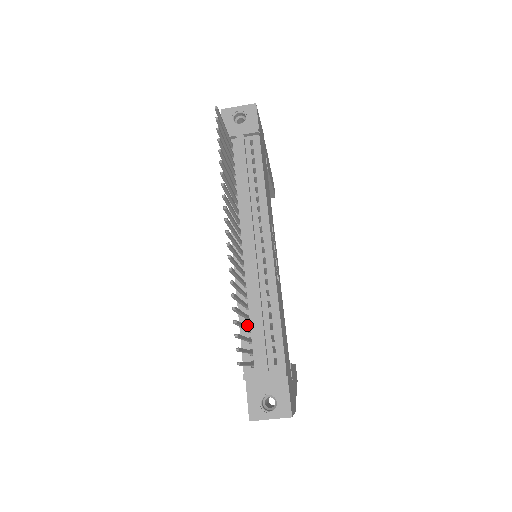
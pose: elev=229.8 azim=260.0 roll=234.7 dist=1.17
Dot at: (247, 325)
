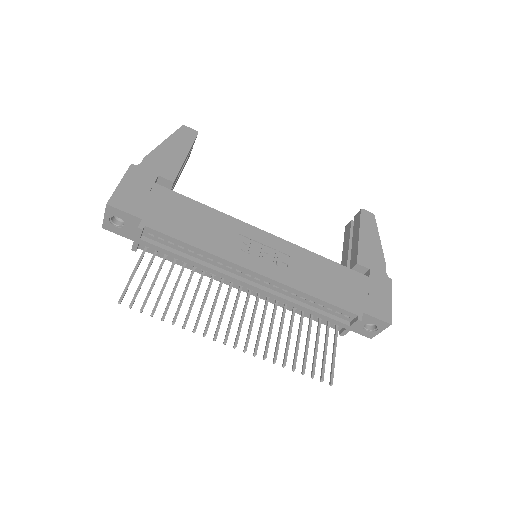
Dot at: (308, 314)
